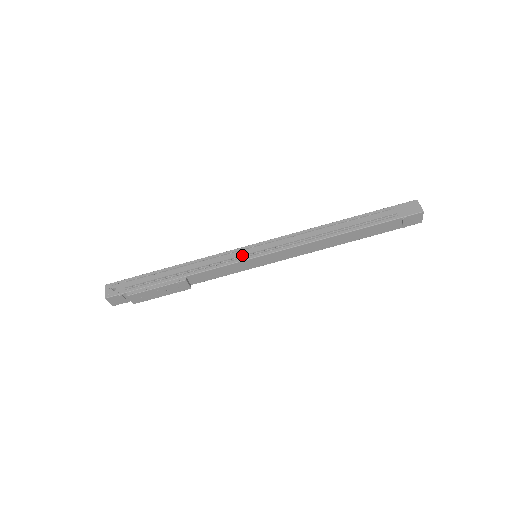
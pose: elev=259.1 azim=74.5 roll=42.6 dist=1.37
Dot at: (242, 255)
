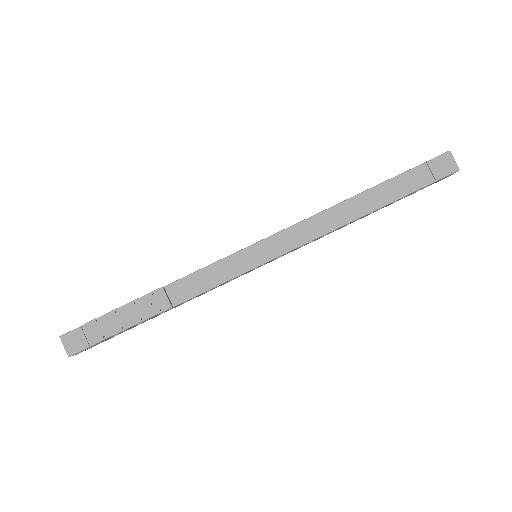
Dot at: occluded
